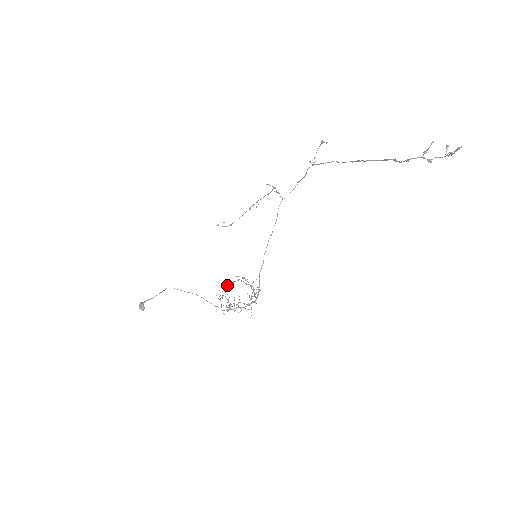
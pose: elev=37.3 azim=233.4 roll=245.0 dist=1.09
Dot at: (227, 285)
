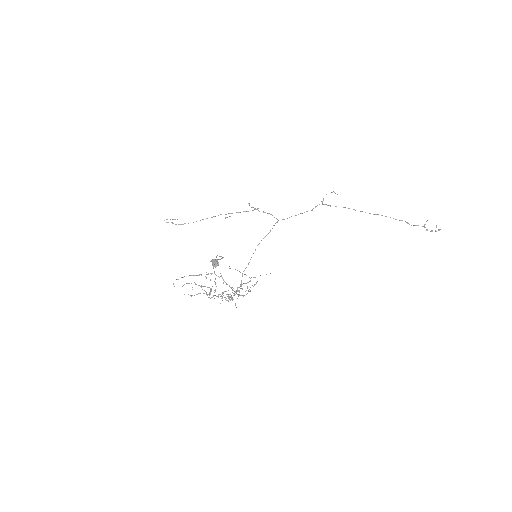
Dot at: (183, 277)
